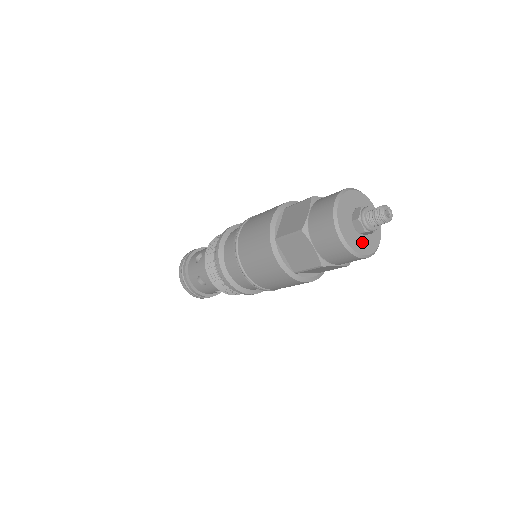
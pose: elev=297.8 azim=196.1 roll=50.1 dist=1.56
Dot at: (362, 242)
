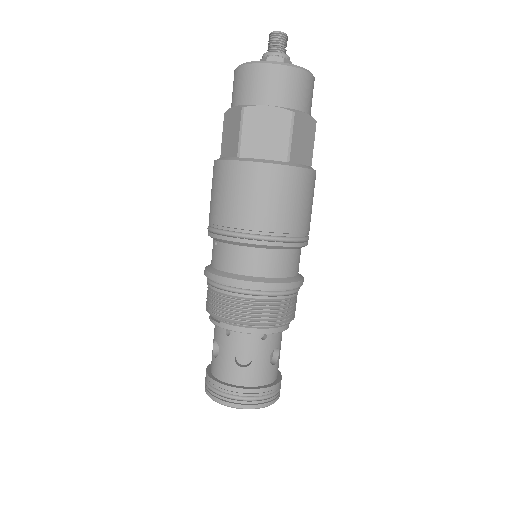
Dot at: occluded
